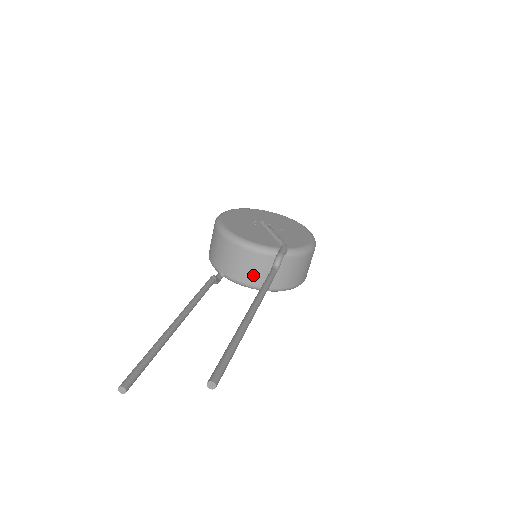
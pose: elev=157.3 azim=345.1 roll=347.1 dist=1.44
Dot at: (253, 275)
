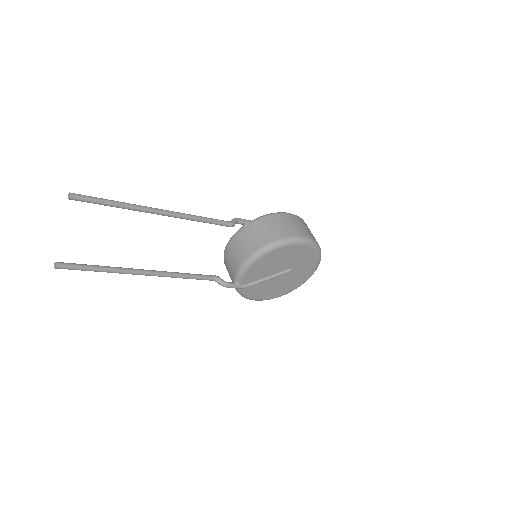
Dot at: (240, 254)
